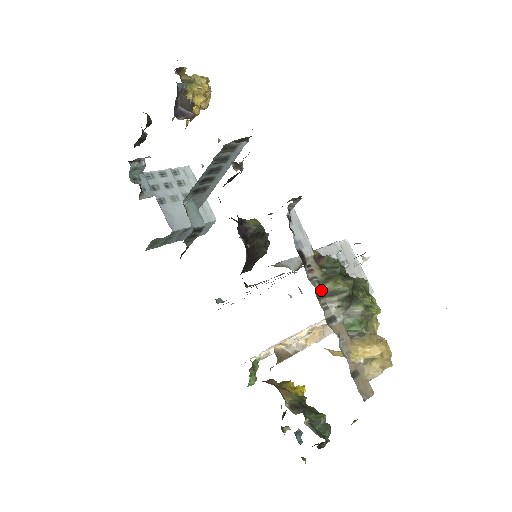
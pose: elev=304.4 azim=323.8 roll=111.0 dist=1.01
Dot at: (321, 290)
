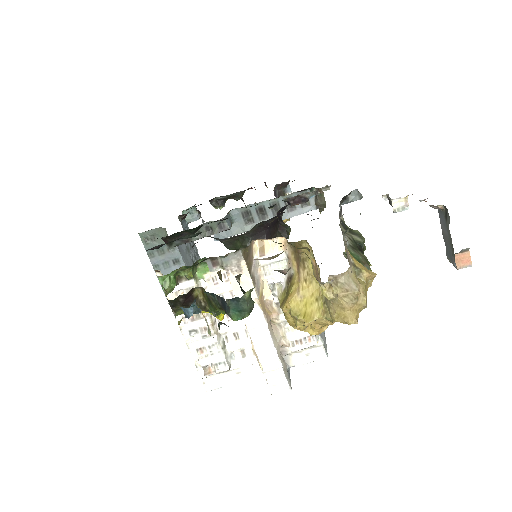
Dot at: (344, 222)
